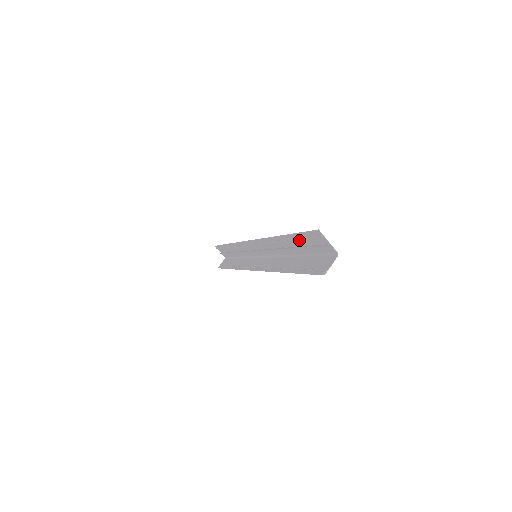
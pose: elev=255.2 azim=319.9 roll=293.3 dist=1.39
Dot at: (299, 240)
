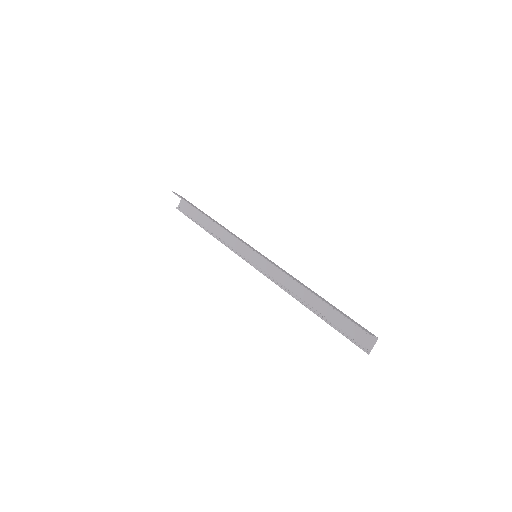
Dot at: occluded
